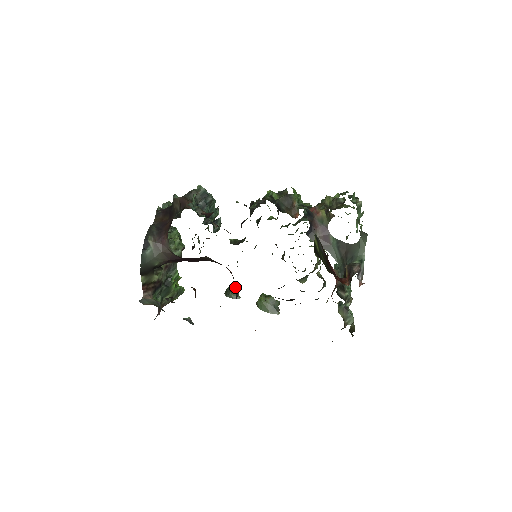
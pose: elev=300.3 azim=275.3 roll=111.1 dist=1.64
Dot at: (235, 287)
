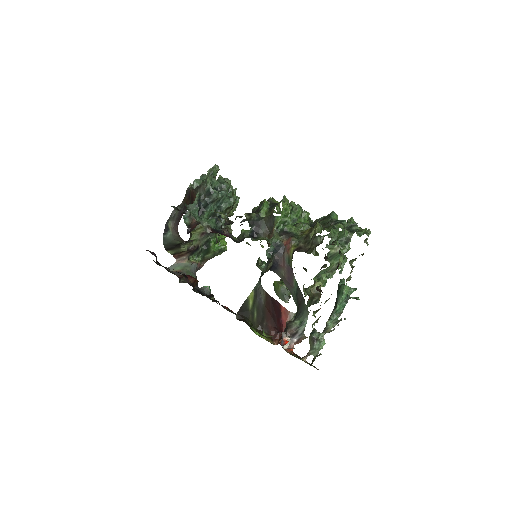
Dot at: occluded
